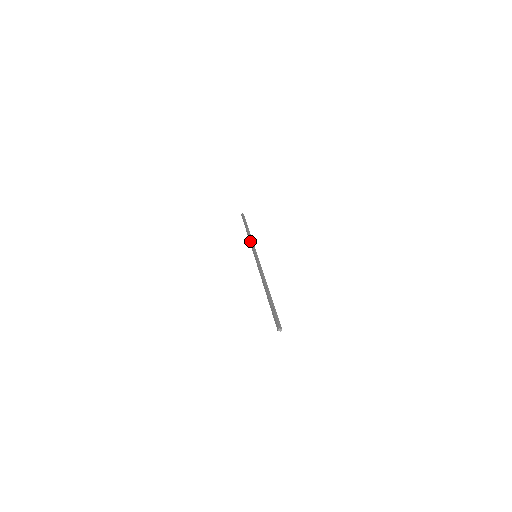
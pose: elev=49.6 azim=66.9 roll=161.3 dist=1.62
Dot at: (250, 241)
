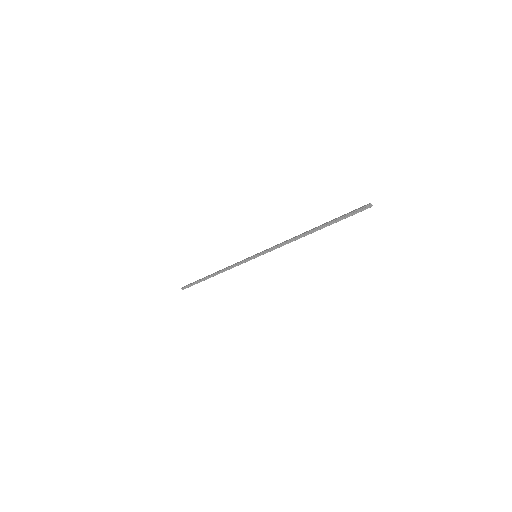
Dot at: occluded
